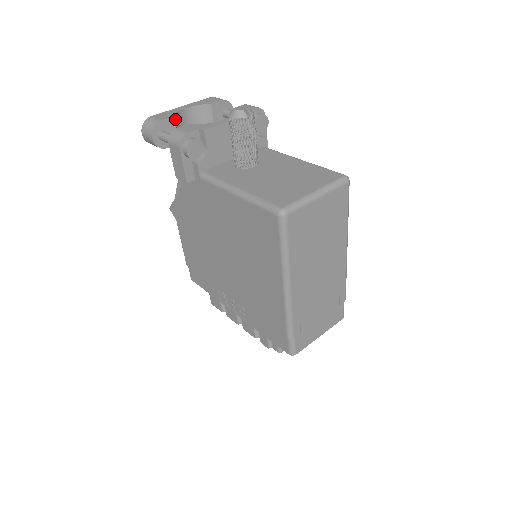
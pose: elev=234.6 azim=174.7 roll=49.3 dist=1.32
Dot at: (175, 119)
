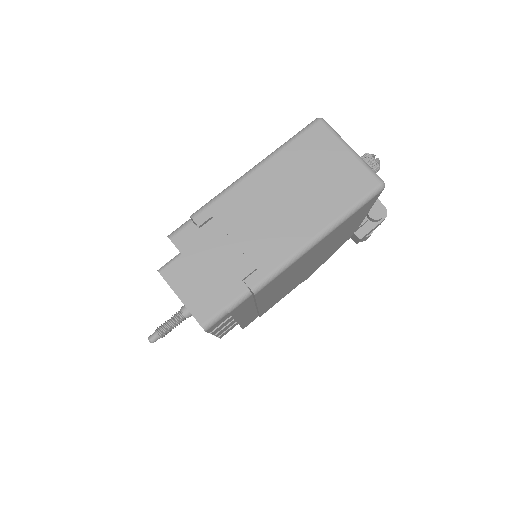
Dot at: occluded
